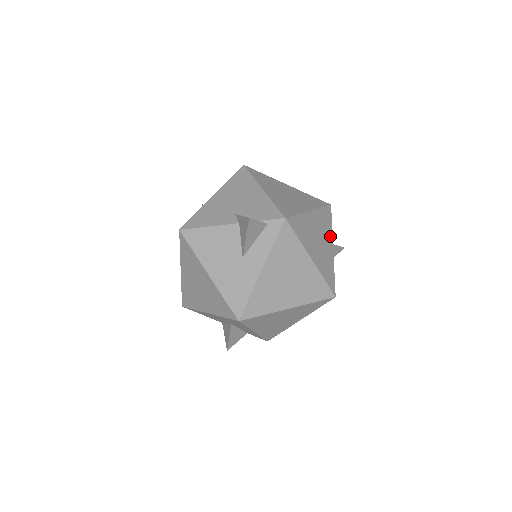
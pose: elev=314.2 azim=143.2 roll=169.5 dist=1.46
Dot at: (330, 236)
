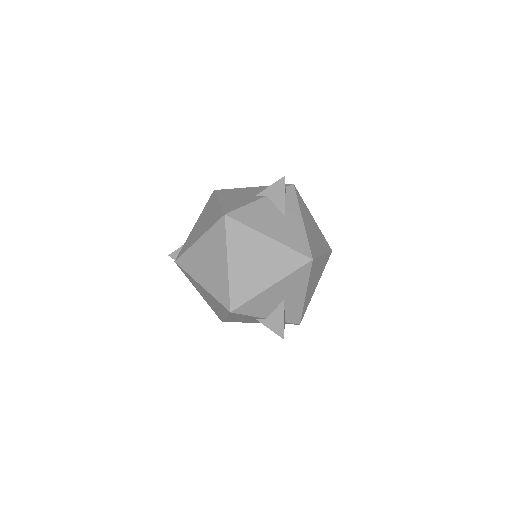
Dot at: occluded
